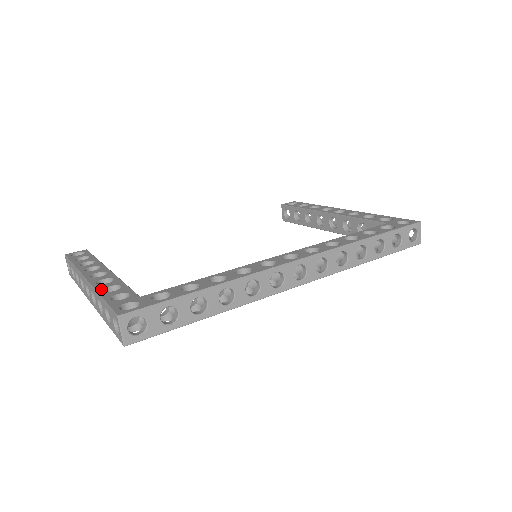
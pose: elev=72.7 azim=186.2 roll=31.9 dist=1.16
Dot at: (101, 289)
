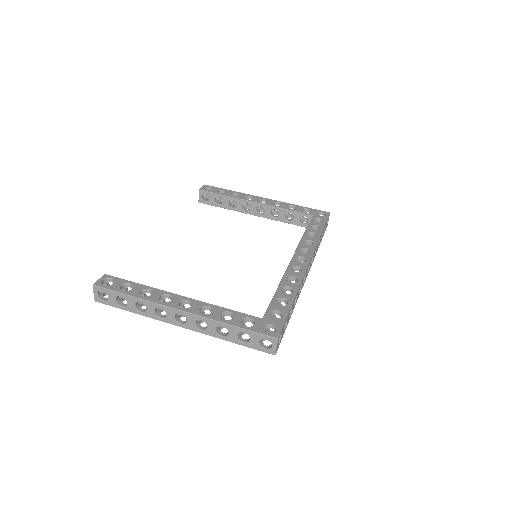
Dot at: (220, 319)
